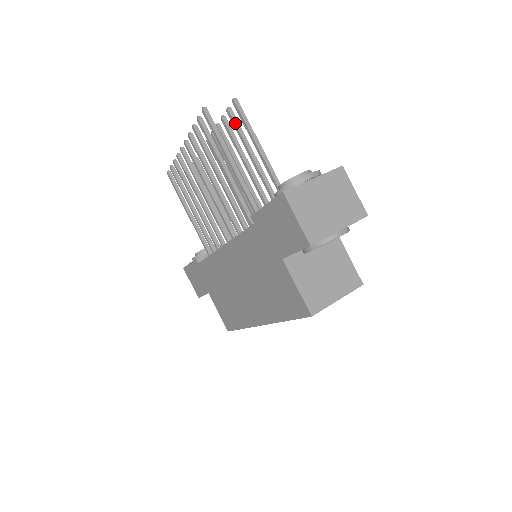
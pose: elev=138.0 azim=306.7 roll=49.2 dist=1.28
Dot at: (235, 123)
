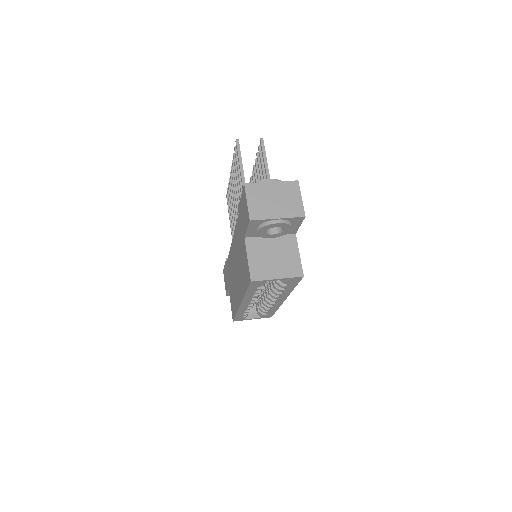
Dot at: (260, 156)
